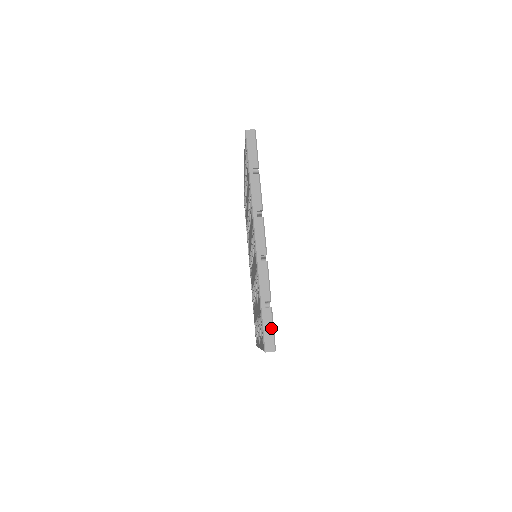
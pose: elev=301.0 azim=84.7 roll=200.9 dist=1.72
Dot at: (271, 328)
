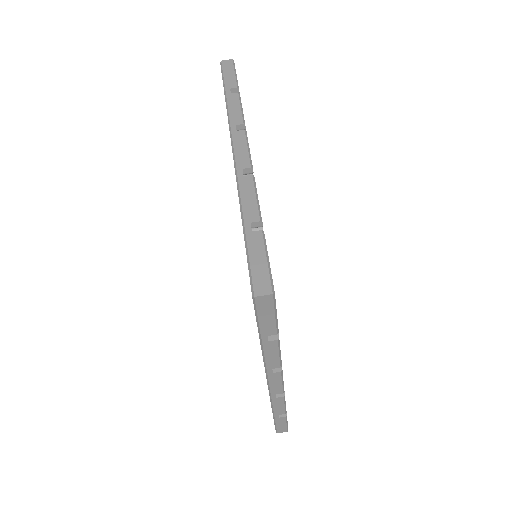
Dot at: (263, 259)
